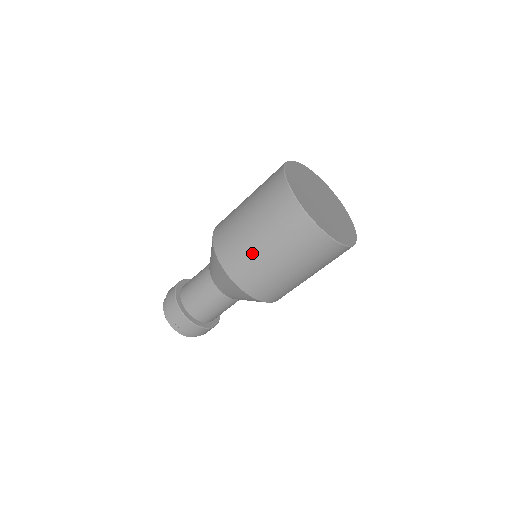
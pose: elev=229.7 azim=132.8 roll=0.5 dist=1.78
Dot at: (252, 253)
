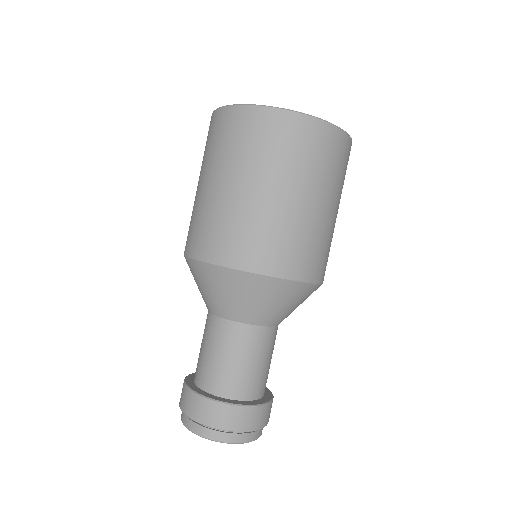
Dot at: (238, 210)
